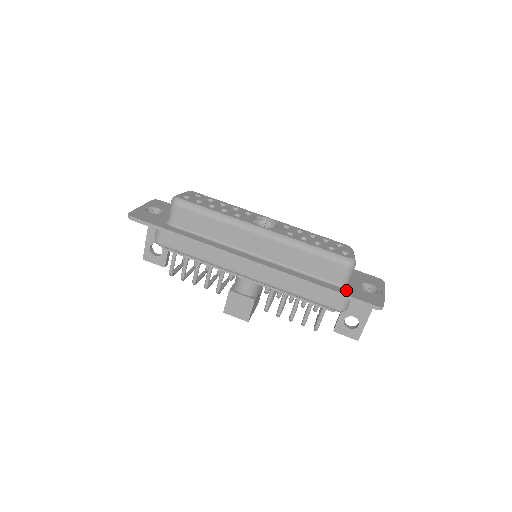
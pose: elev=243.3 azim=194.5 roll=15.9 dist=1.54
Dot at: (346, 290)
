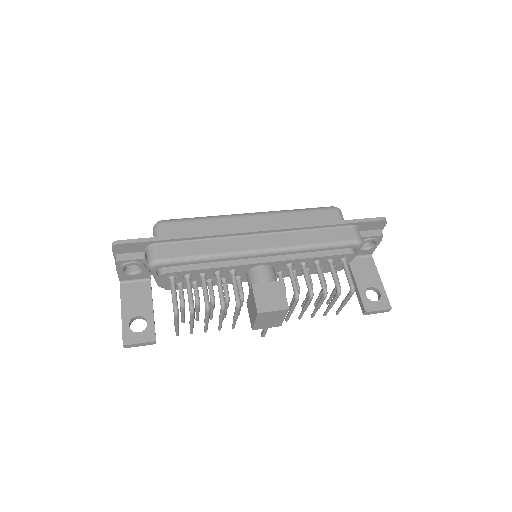
Dot at: occluded
